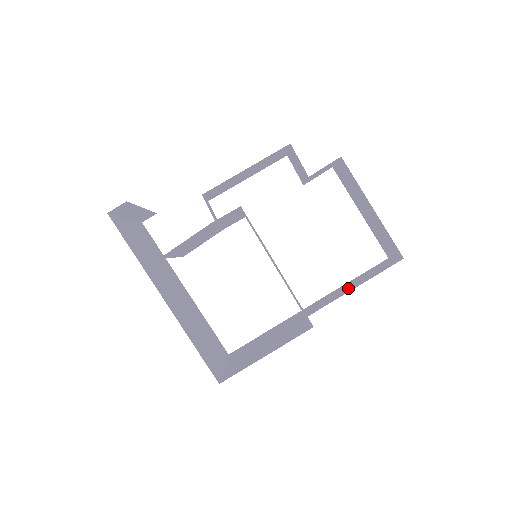
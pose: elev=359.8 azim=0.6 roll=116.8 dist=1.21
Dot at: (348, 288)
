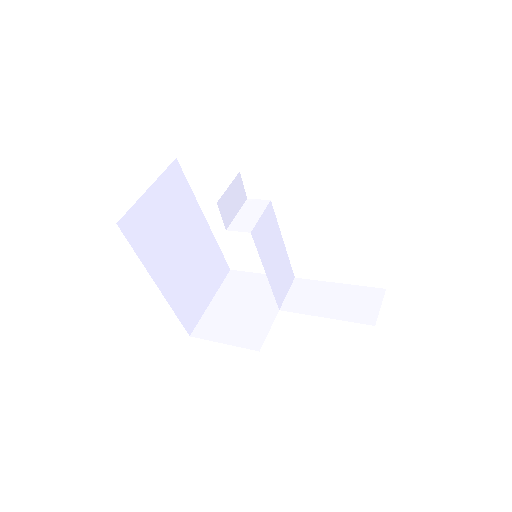
Dot at: (326, 305)
